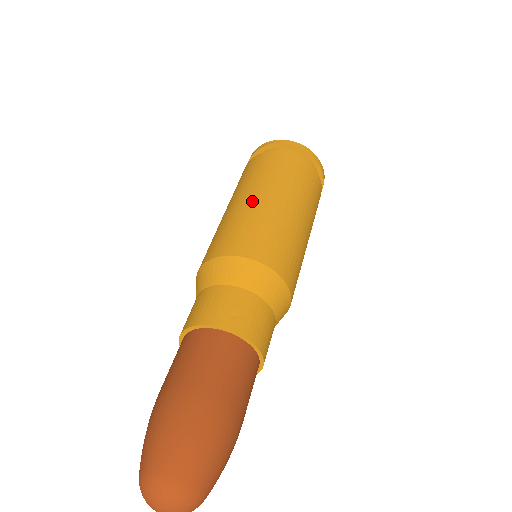
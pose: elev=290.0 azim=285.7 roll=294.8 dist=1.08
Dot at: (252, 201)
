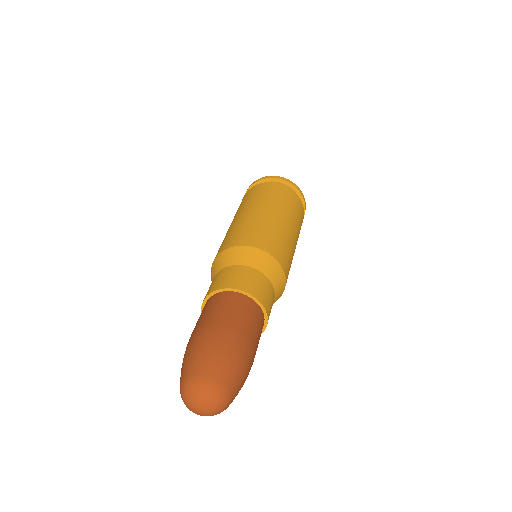
Dot at: (284, 223)
